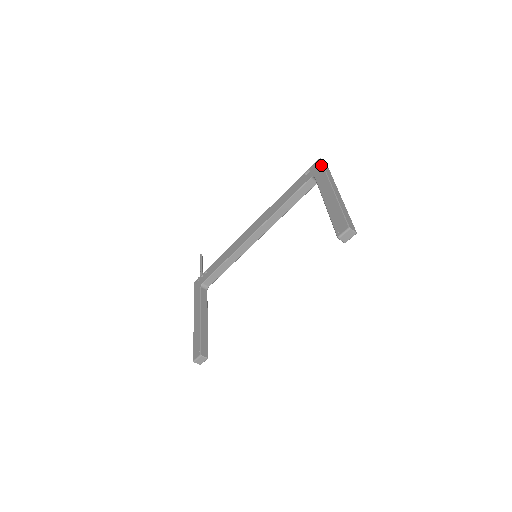
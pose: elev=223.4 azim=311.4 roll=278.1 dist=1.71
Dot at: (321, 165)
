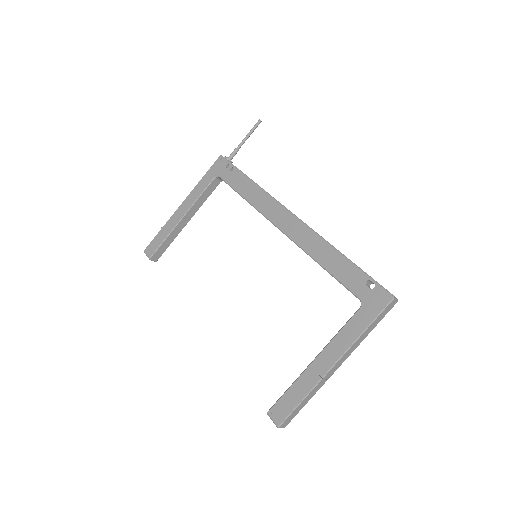
Dot at: (379, 311)
